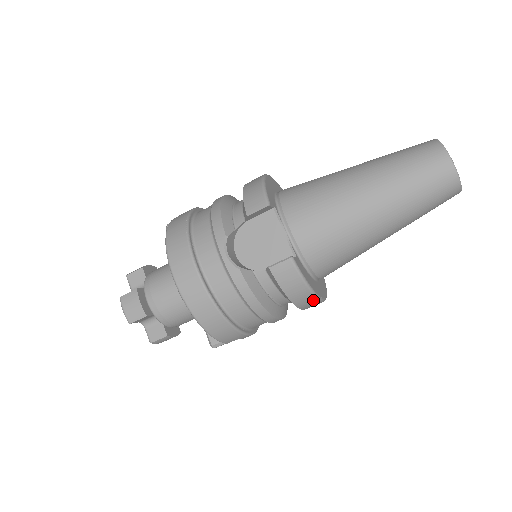
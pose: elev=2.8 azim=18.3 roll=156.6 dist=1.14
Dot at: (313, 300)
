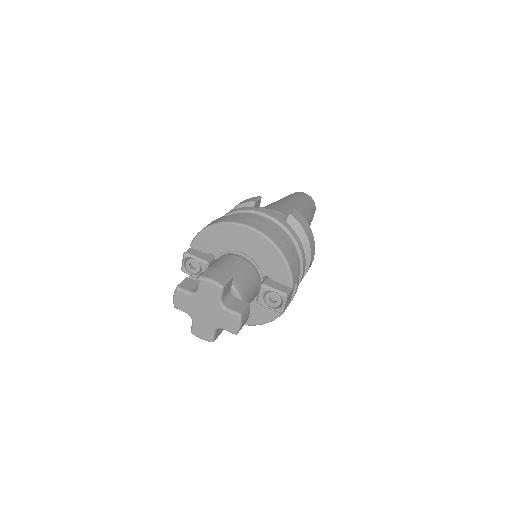
Dot at: (314, 245)
